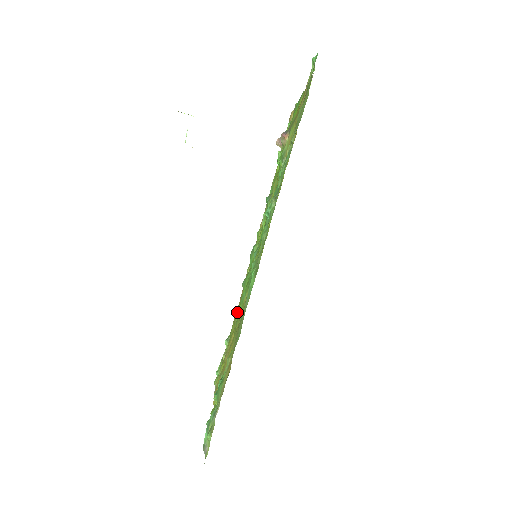
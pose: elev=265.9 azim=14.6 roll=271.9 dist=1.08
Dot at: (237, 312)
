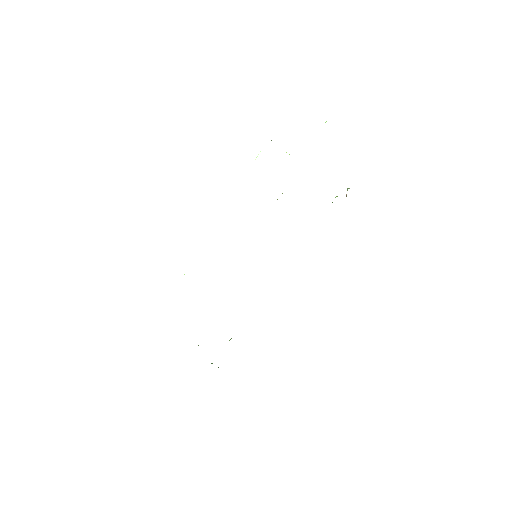
Dot at: occluded
